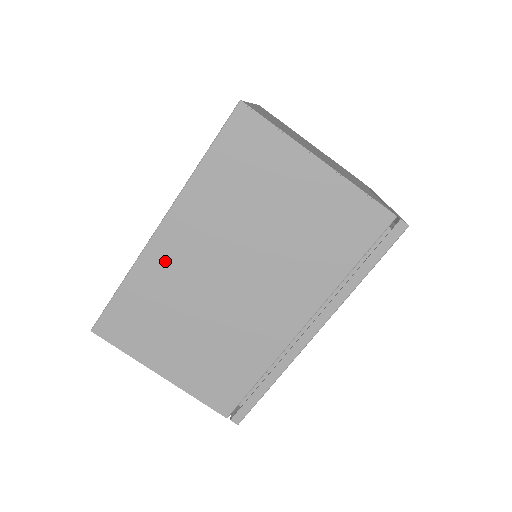
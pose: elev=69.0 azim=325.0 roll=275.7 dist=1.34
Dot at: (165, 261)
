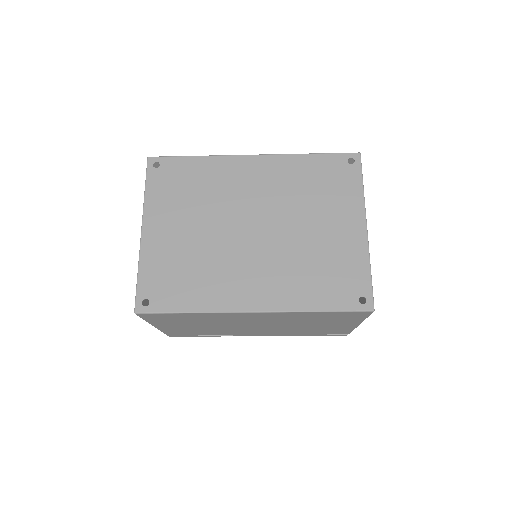
Dot at: (233, 317)
